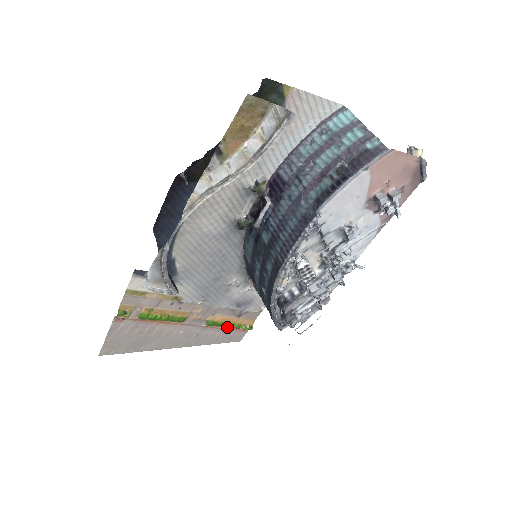
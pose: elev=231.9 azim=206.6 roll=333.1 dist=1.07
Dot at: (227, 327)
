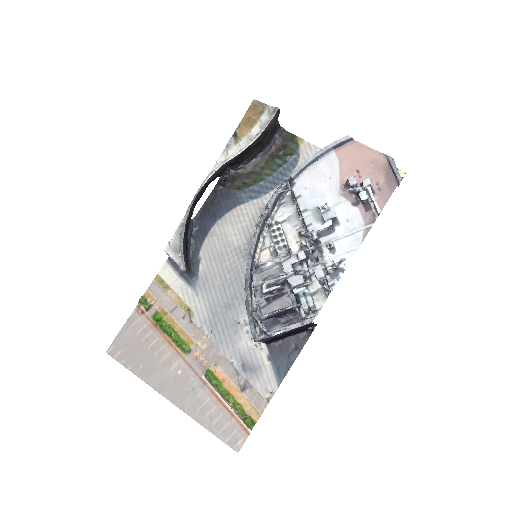
Dot at: (225, 398)
